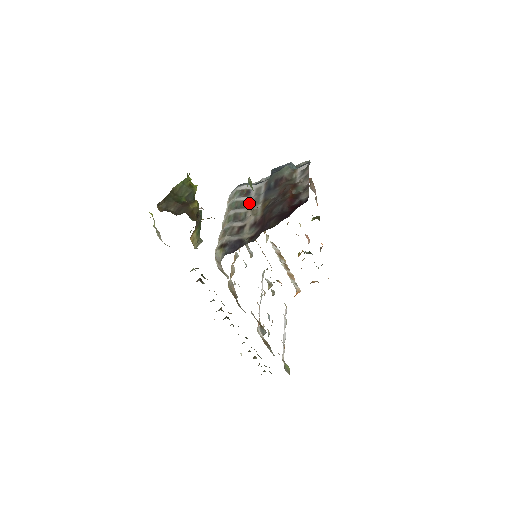
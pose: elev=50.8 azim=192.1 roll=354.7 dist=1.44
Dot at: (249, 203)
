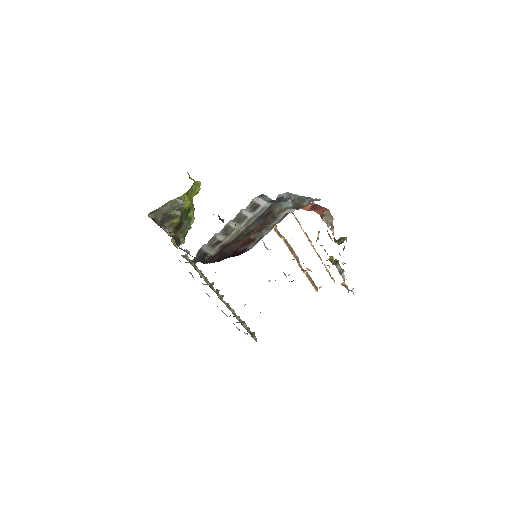
Dot at: (245, 220)
